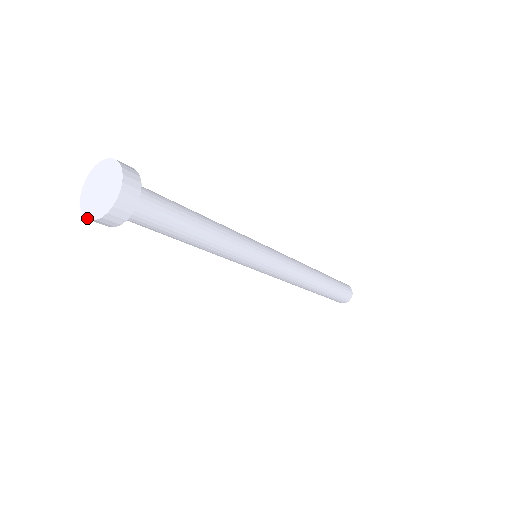
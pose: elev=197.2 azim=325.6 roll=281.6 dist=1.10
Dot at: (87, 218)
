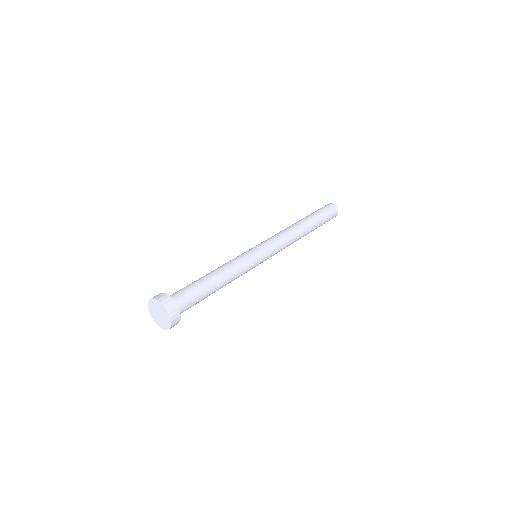
Dot at: (161, 328)
